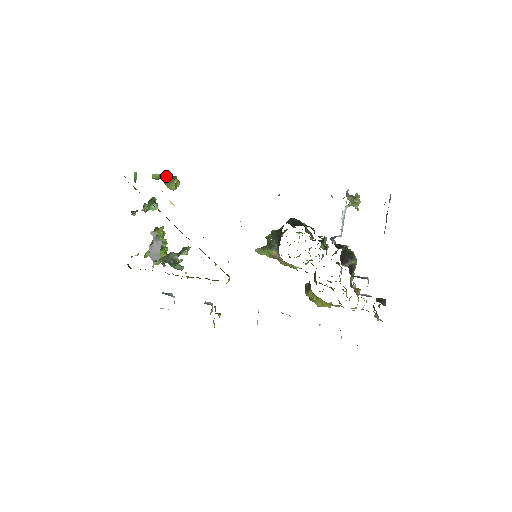
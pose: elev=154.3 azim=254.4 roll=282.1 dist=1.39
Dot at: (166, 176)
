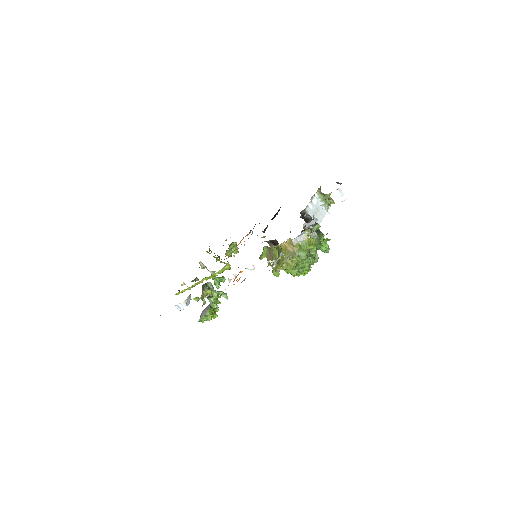
Dot at: occluded
